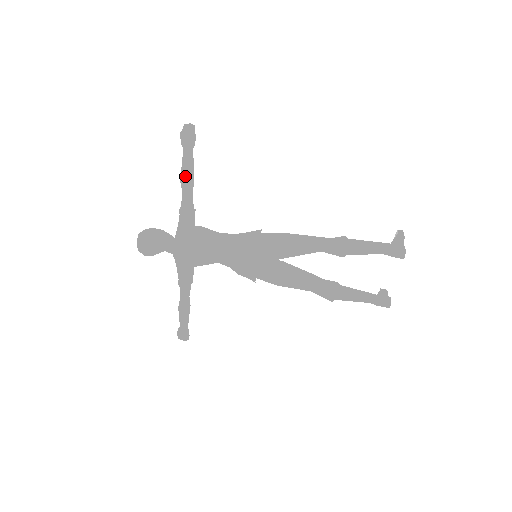
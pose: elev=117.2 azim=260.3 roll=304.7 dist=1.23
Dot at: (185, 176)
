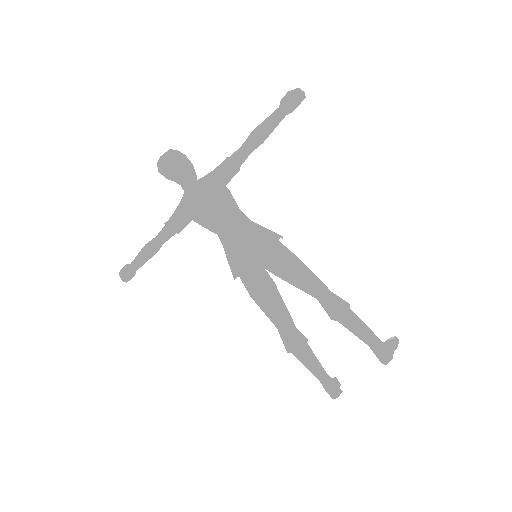
Dot at: (259, 132)
